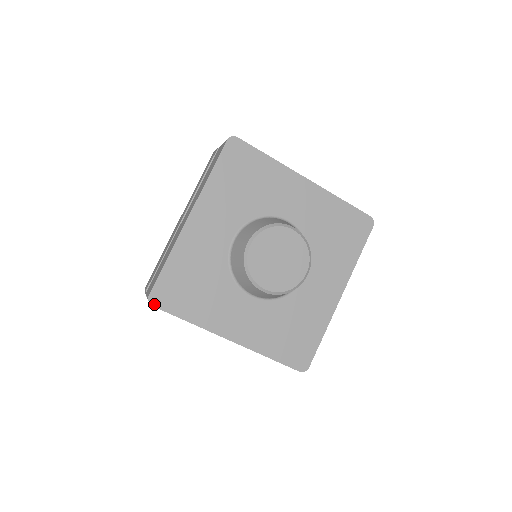
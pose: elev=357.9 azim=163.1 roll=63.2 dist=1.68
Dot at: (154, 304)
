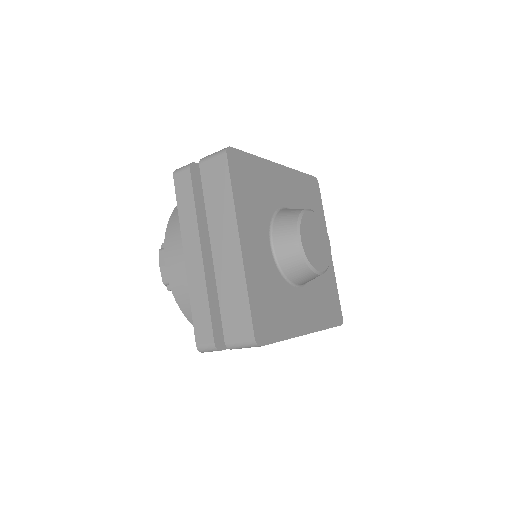
Dot at: (228, 154)
